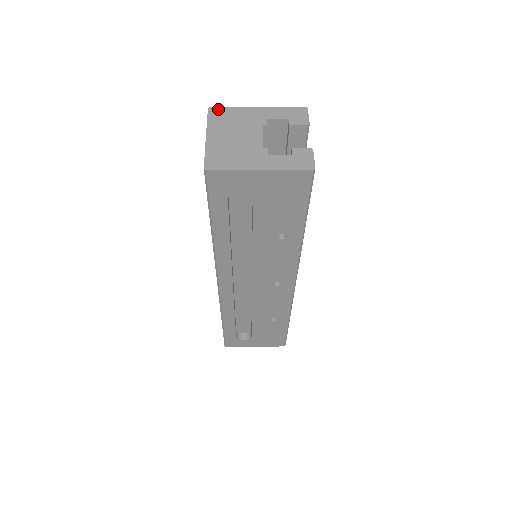
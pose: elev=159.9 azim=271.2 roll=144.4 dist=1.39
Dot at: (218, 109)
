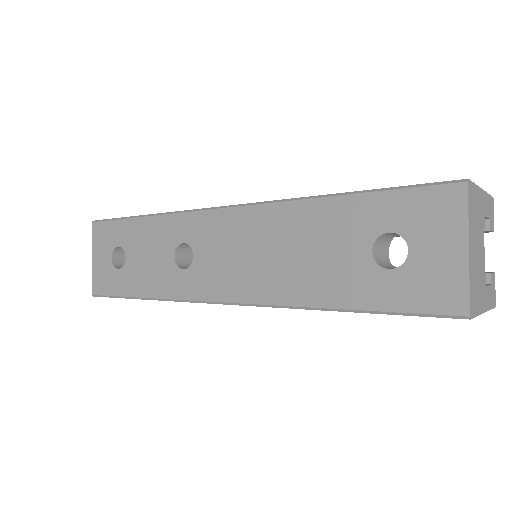
Dot at: (472, 186)
